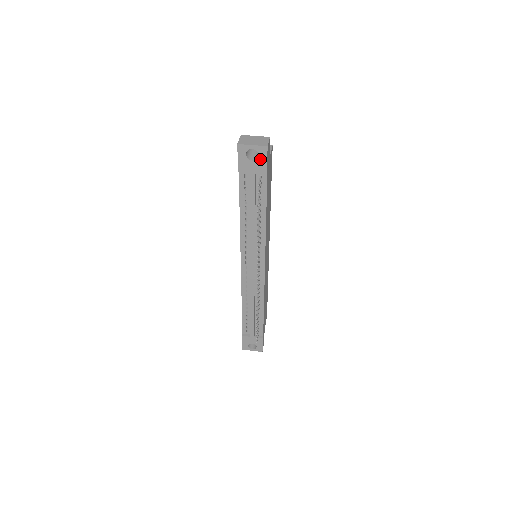
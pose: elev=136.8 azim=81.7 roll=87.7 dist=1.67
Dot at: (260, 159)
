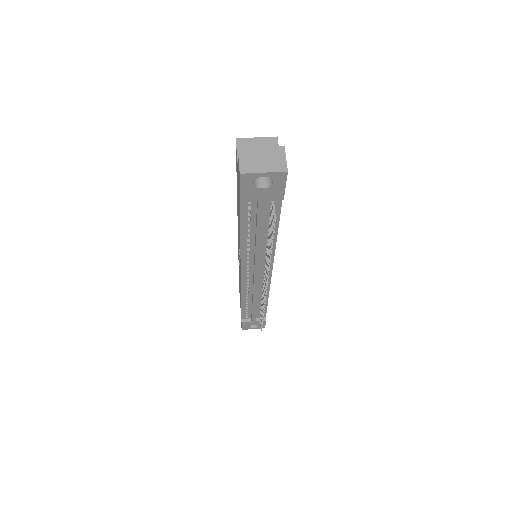
Dot at: (275, 186)
